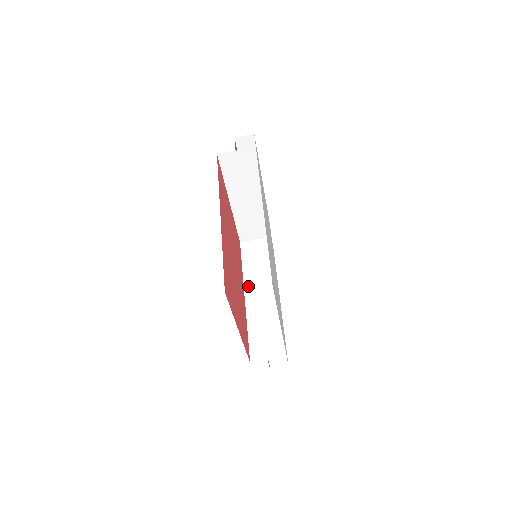
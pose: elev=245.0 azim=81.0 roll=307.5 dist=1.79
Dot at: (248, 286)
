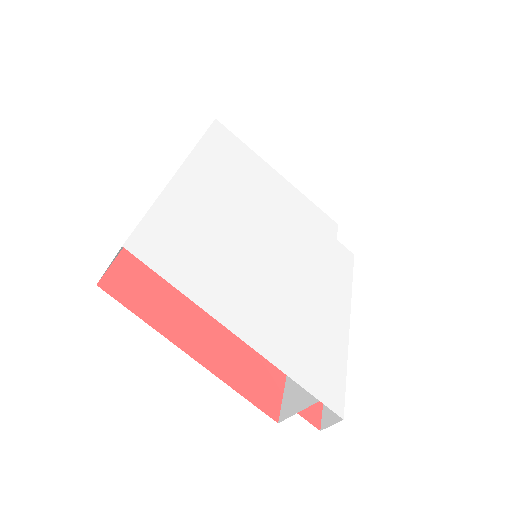
Dot at: occluded
